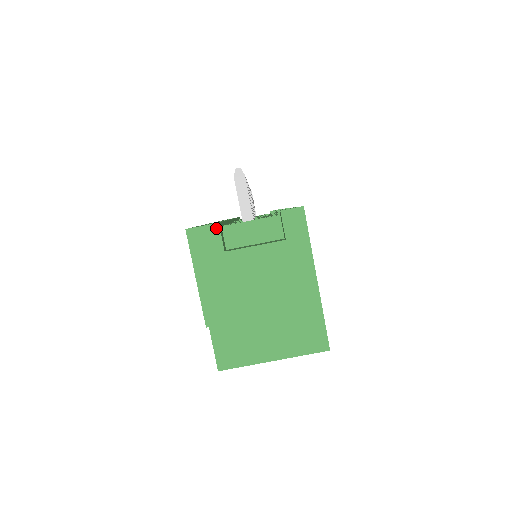
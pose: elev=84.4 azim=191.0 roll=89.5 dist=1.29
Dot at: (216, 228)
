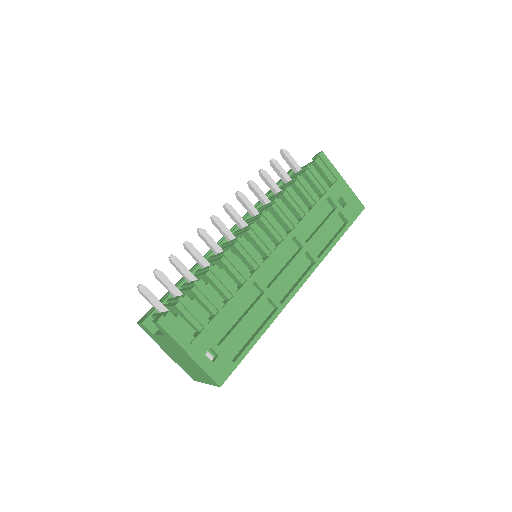
Dot at: (143, 325)
